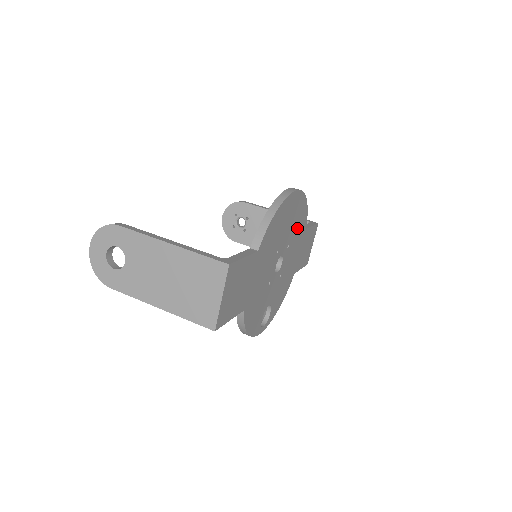
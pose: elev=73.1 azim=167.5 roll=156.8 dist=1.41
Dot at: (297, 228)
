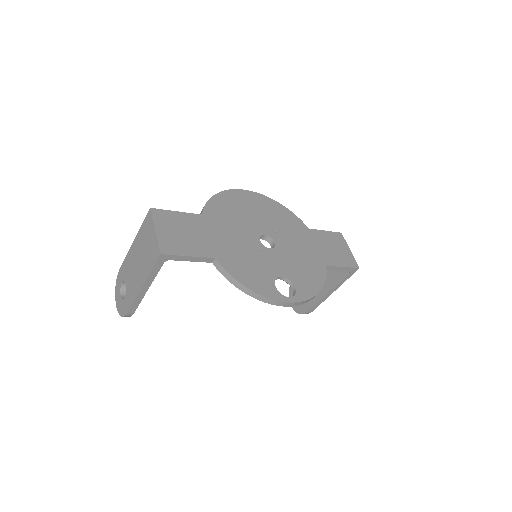
Dot at: (282, 222)
